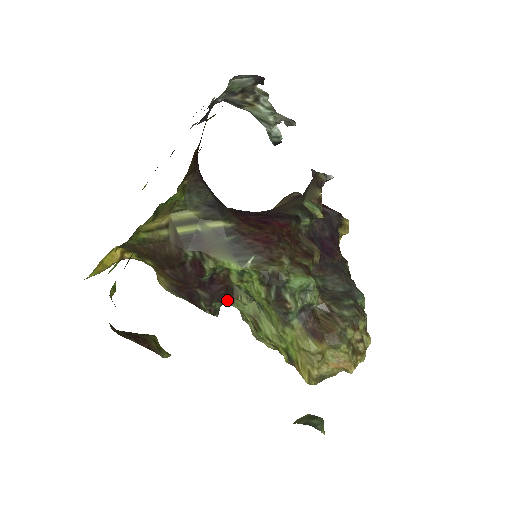
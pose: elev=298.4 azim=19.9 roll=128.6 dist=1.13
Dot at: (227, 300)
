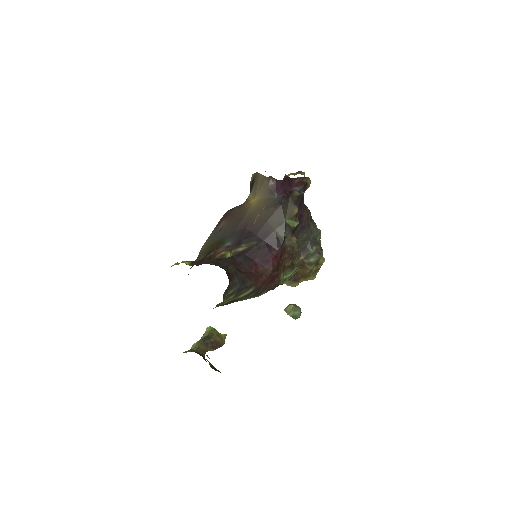
Dot at: occluded
